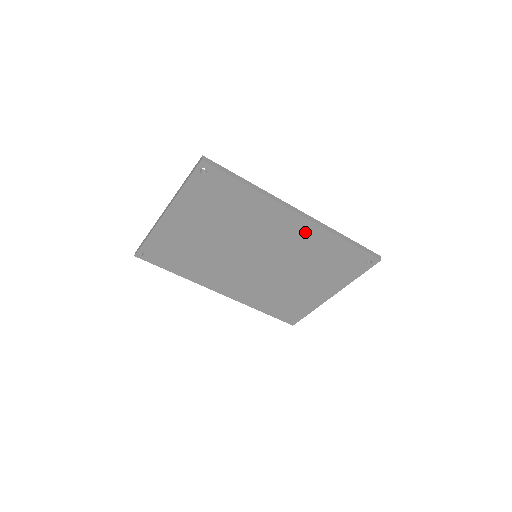
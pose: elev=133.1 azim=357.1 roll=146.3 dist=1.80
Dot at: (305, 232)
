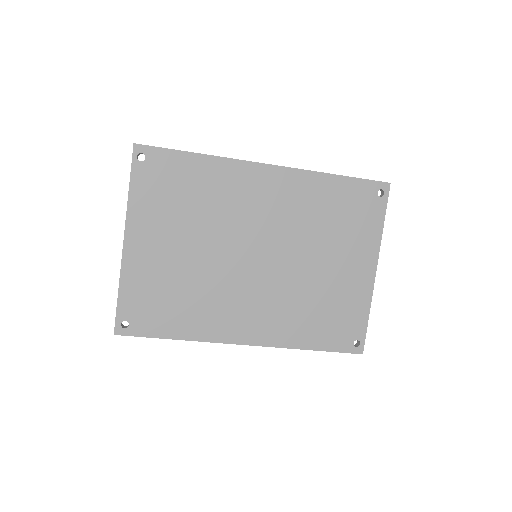
Dot at: (288, 186)
